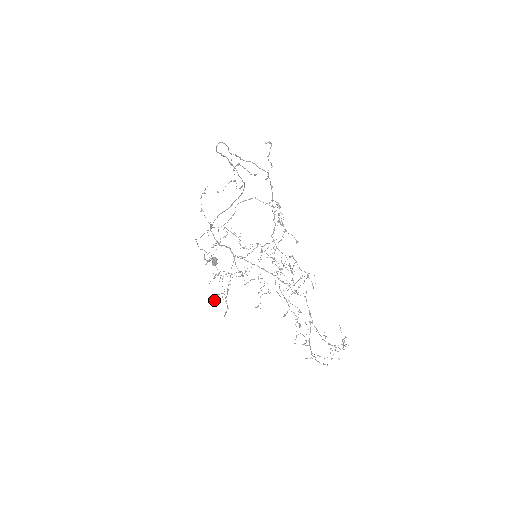
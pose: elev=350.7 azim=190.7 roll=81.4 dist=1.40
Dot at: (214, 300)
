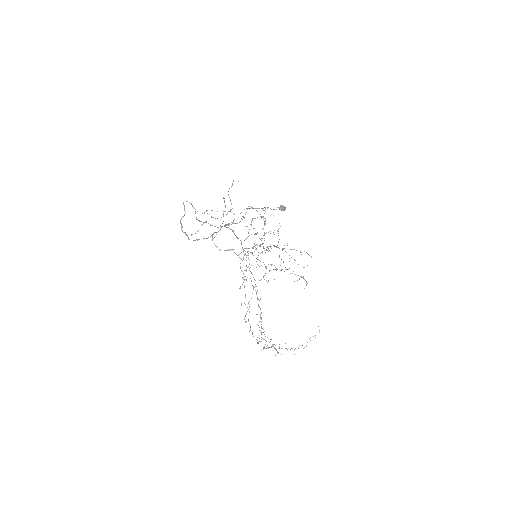
Dot at: occluded
